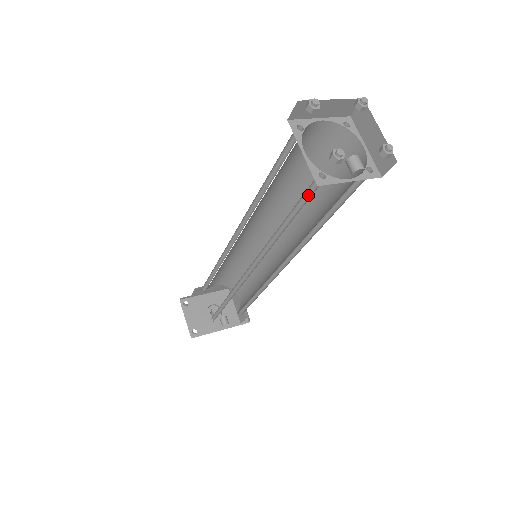
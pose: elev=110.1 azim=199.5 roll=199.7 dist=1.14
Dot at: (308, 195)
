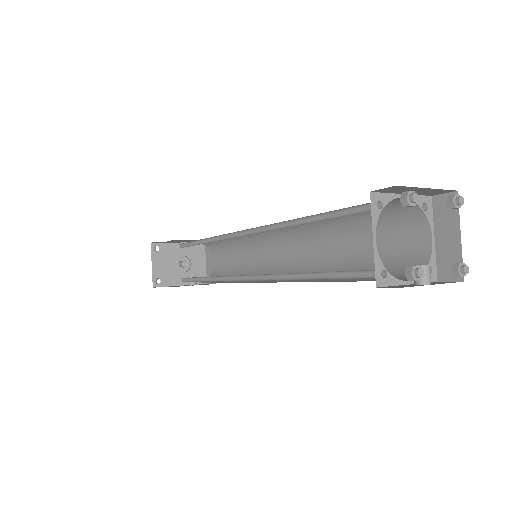
Dot at: (355, 273)
